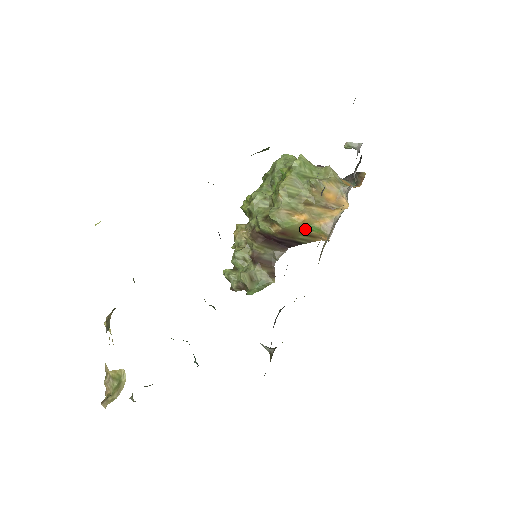
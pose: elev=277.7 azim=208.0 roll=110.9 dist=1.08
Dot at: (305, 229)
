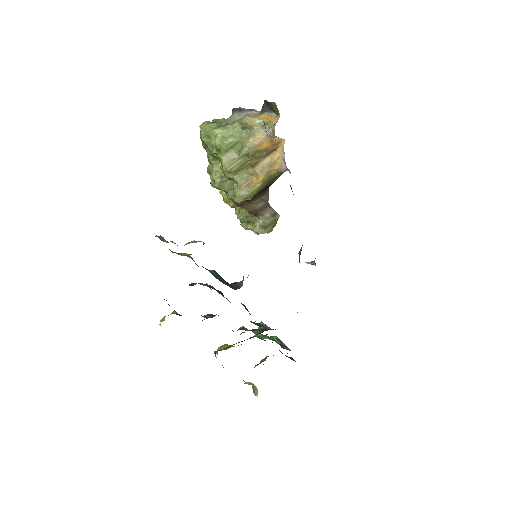
Dot at: (268, 180)
